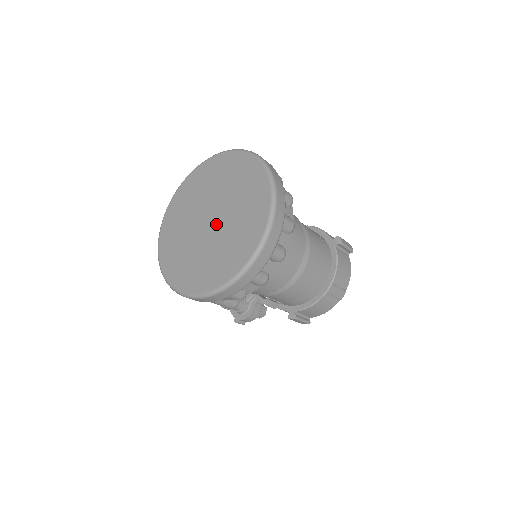
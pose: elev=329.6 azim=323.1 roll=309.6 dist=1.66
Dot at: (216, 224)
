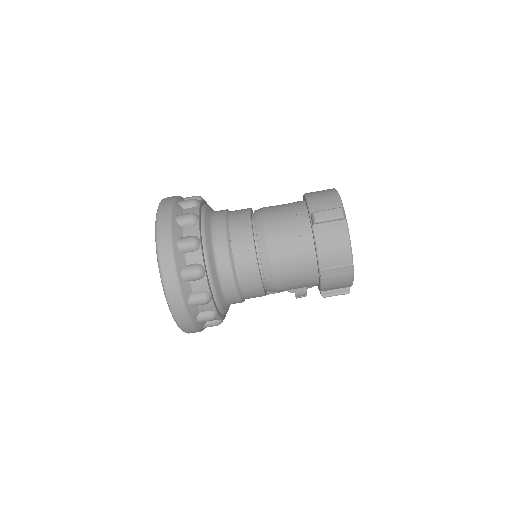
Dot at: occluded
